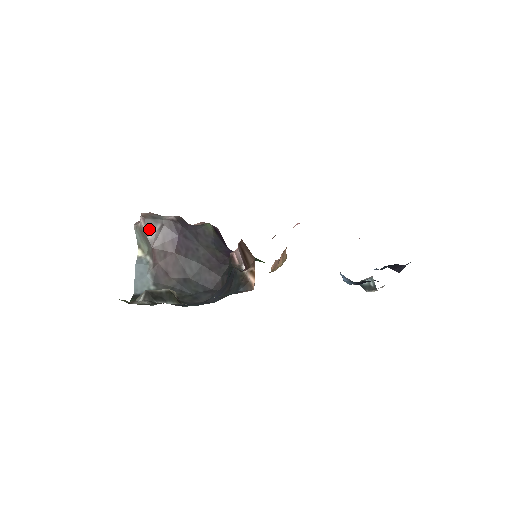
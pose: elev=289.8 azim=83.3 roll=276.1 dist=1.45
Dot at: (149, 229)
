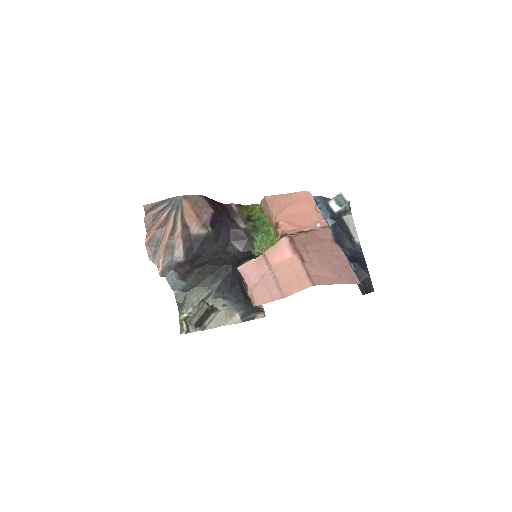
Dot at: occluded
